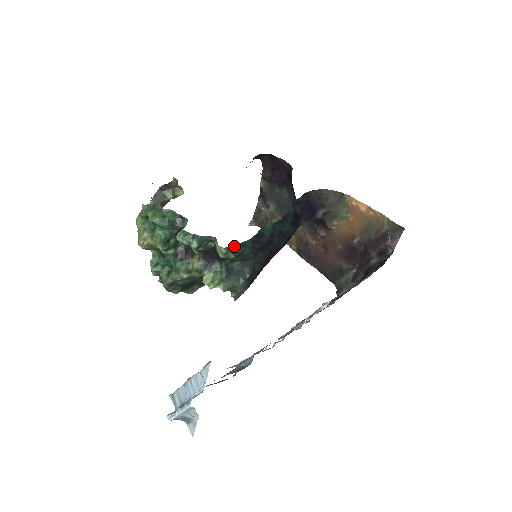
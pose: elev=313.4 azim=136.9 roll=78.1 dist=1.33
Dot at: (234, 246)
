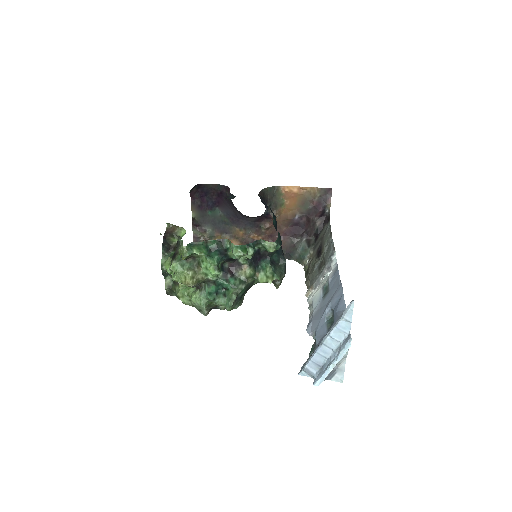
Dot at: (277, 238)
